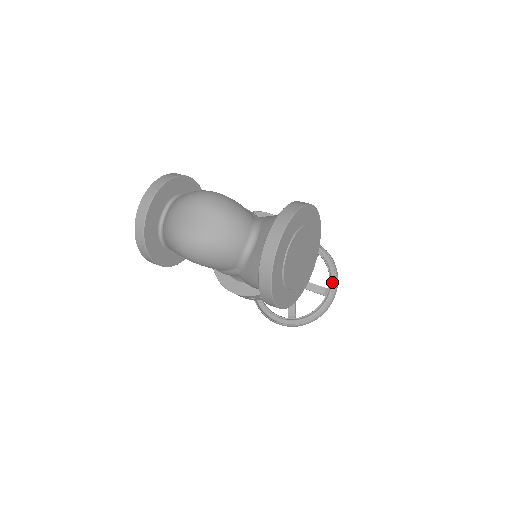
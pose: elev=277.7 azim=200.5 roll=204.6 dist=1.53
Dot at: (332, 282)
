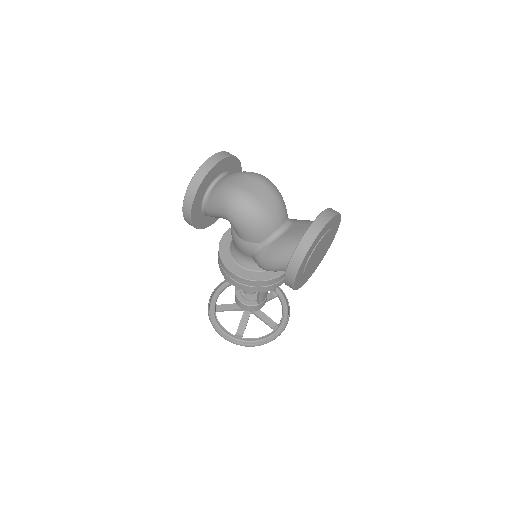
Dot at: (283, 321)
